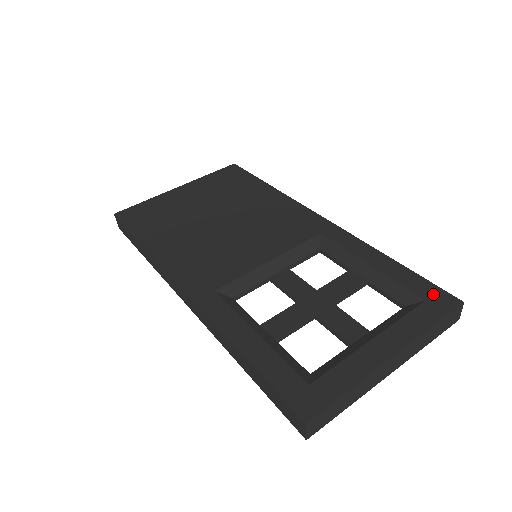
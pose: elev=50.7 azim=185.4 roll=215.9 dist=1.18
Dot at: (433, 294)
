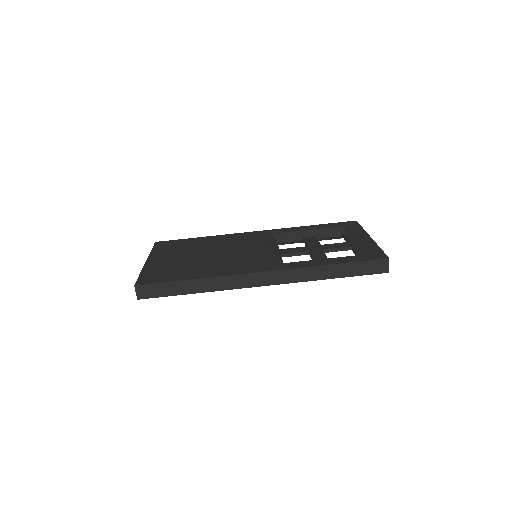
Dot at: (345, 224)
